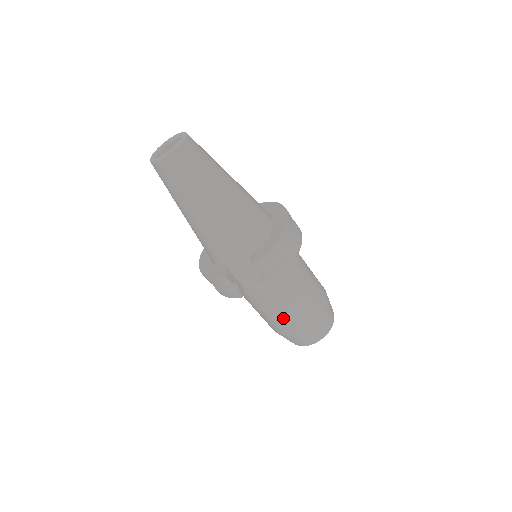
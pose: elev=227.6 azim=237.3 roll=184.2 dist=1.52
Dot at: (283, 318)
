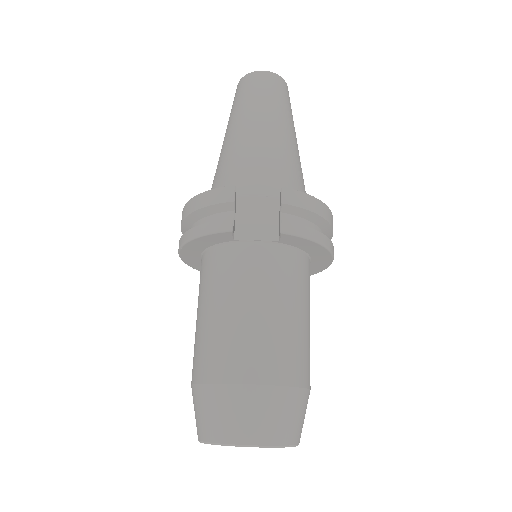
Dot at: (247, 333)
